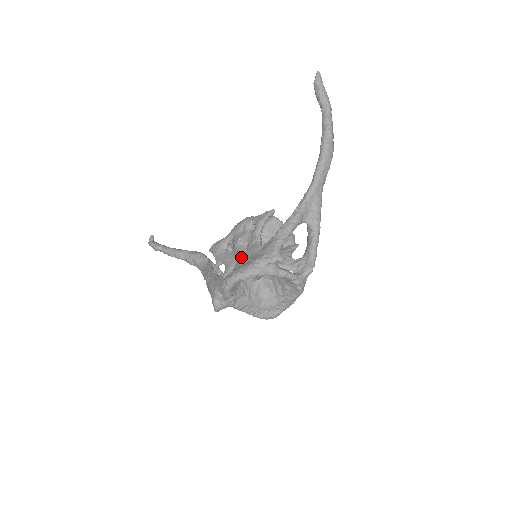
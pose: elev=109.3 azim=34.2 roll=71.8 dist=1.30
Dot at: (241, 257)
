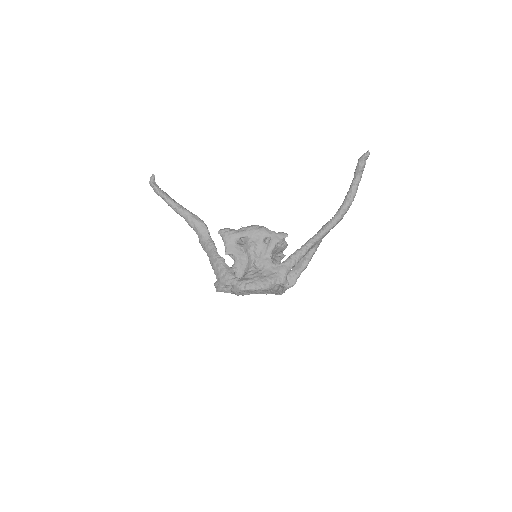
Dot at: (254, 263)
